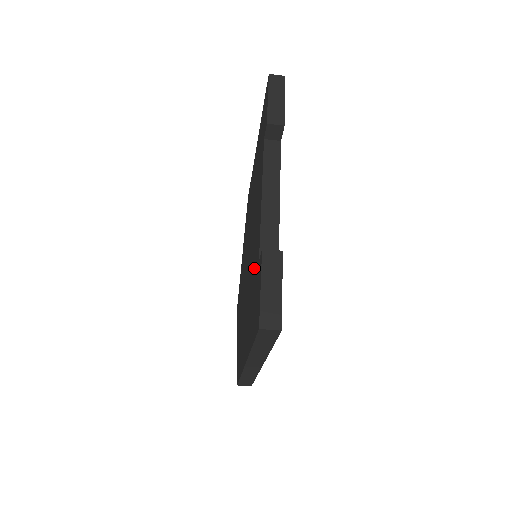
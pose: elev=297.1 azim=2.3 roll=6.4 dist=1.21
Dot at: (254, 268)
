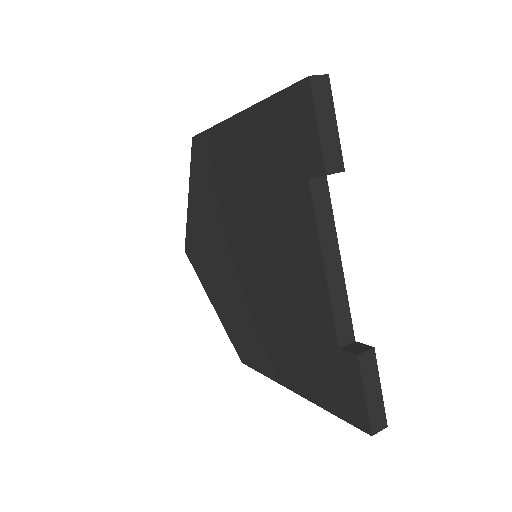
Dot at: (307, 326)
